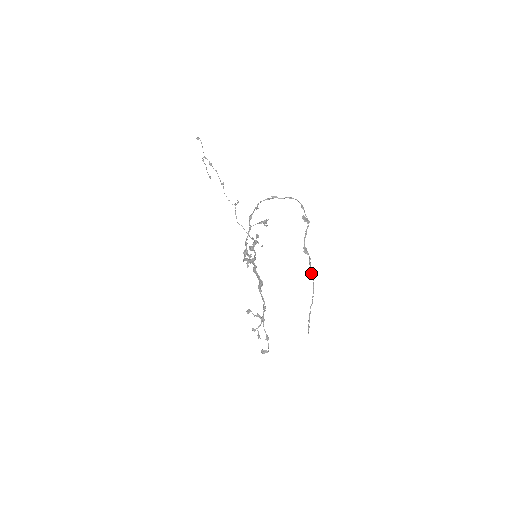
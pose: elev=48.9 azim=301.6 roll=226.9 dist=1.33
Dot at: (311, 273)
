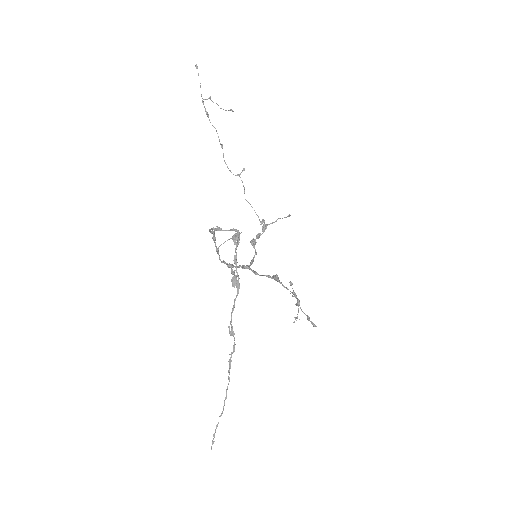
Dot at: (228, 370)
